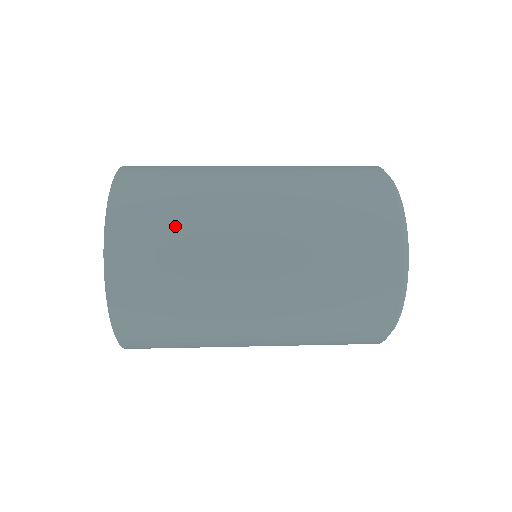
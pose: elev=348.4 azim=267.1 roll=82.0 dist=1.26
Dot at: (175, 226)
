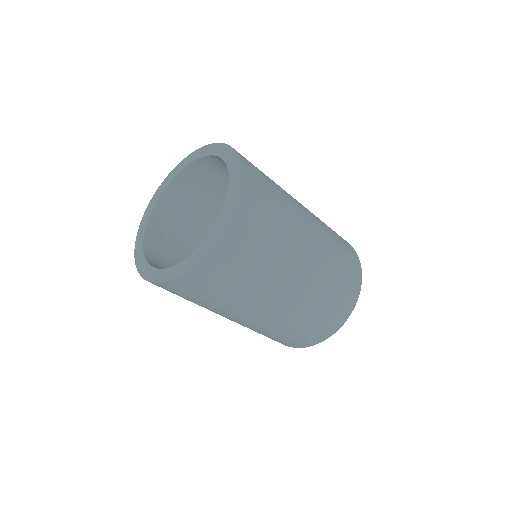
Dot at: (274, 219)
